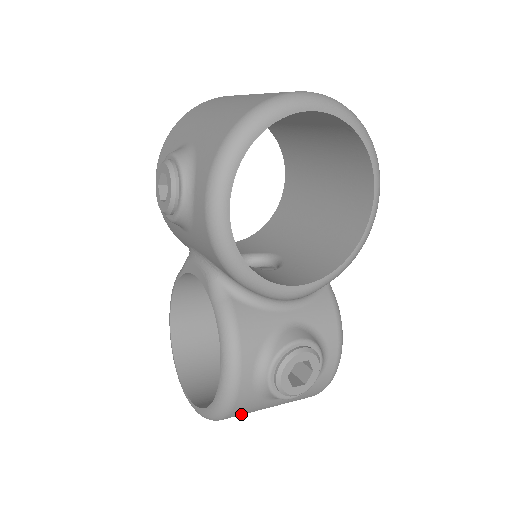
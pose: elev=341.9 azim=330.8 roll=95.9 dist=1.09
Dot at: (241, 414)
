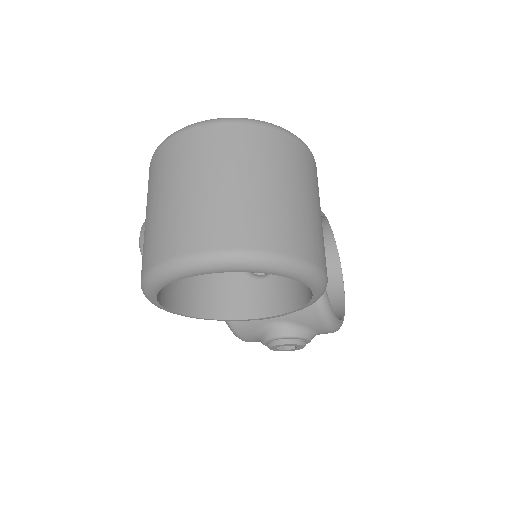
Dot at: occluded
